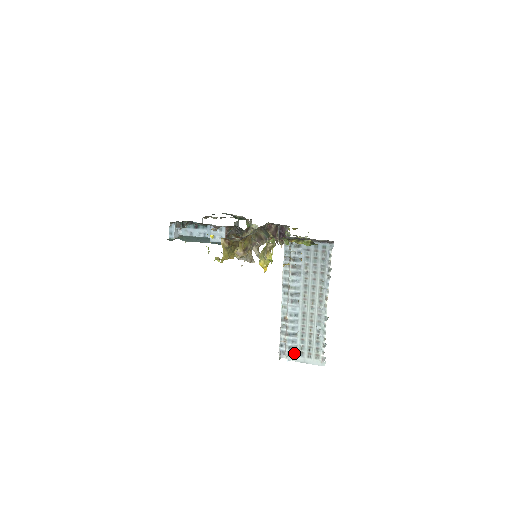
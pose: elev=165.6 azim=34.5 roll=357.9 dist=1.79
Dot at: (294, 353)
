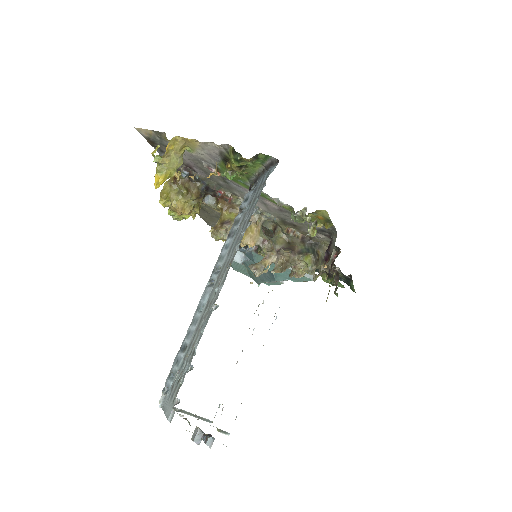
Dot at: (170, 389)
